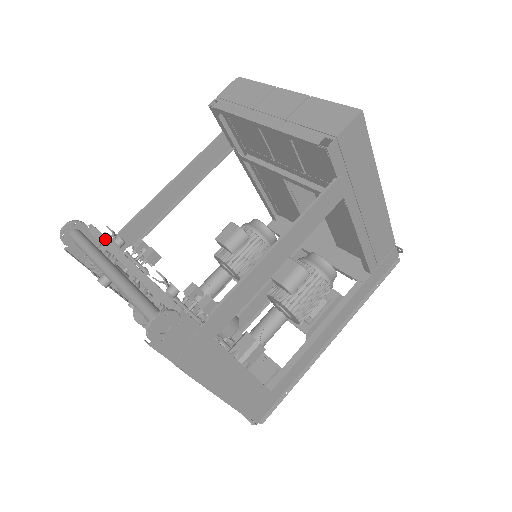
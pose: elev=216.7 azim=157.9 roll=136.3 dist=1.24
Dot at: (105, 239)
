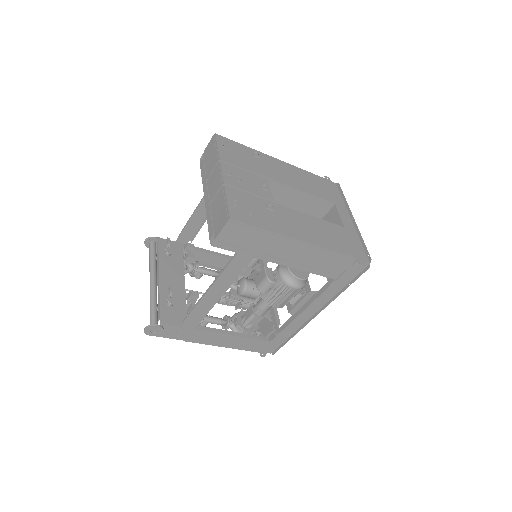
Dot at: (158, 254)
